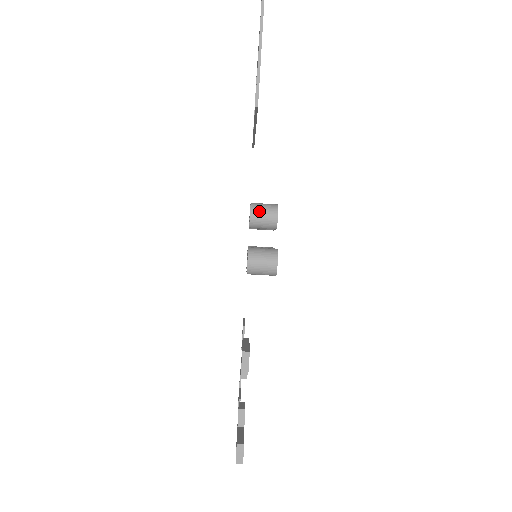
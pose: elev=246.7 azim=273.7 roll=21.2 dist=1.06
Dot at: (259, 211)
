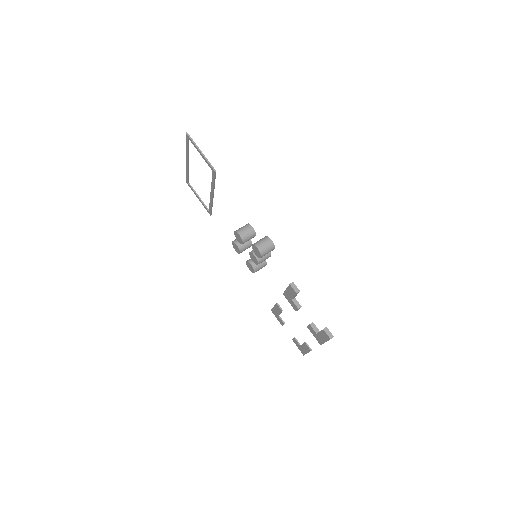
Dot at: (242, 231)
